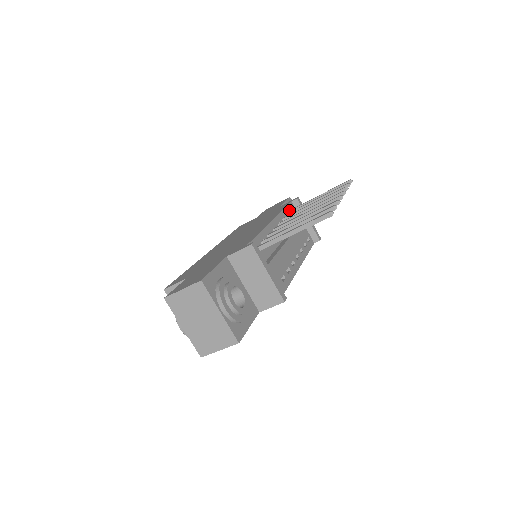
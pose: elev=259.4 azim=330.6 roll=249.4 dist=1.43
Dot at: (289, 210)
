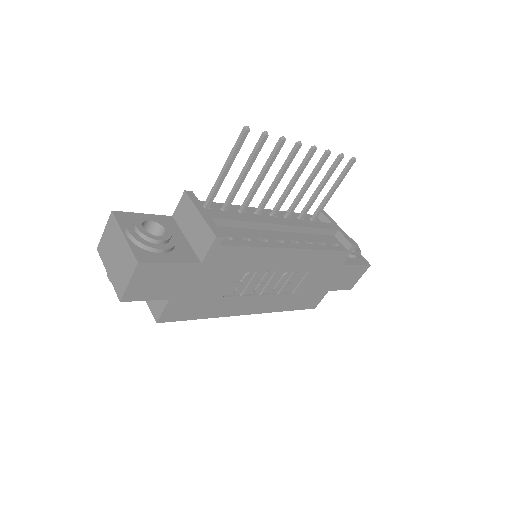
Dot at: (305, 217)
